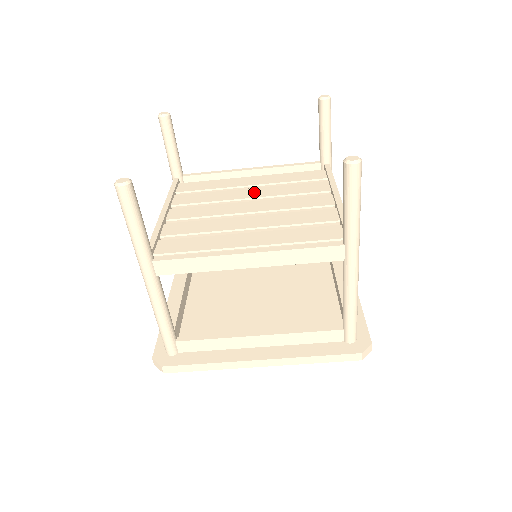
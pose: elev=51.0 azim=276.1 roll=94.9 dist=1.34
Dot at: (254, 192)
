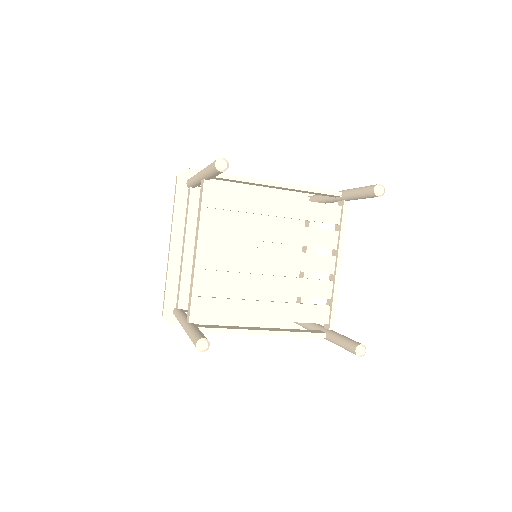
Dot at: (278, 233)
